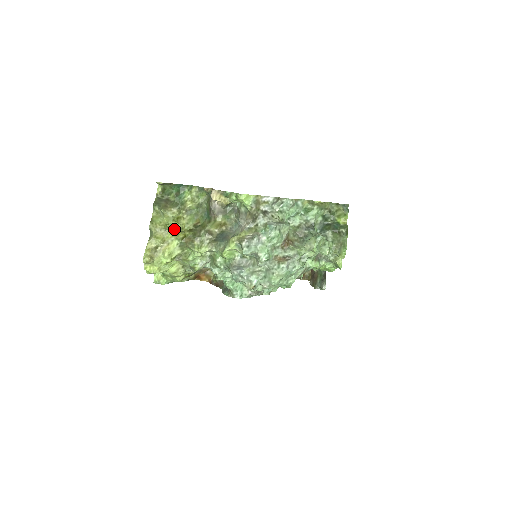
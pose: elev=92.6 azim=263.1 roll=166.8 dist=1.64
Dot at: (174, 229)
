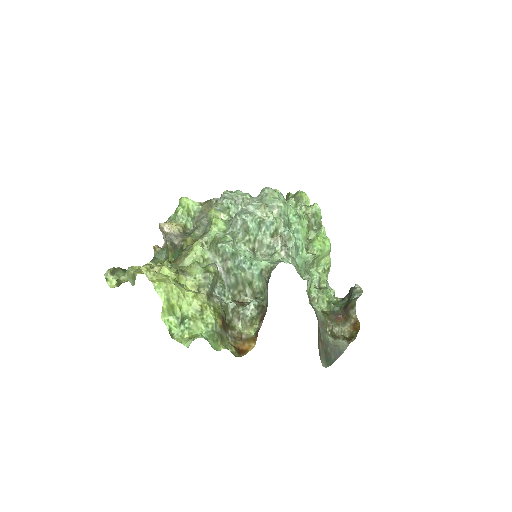
Dot at: occluded
